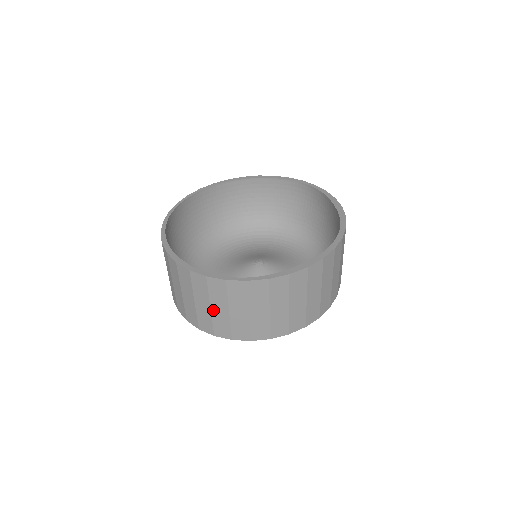
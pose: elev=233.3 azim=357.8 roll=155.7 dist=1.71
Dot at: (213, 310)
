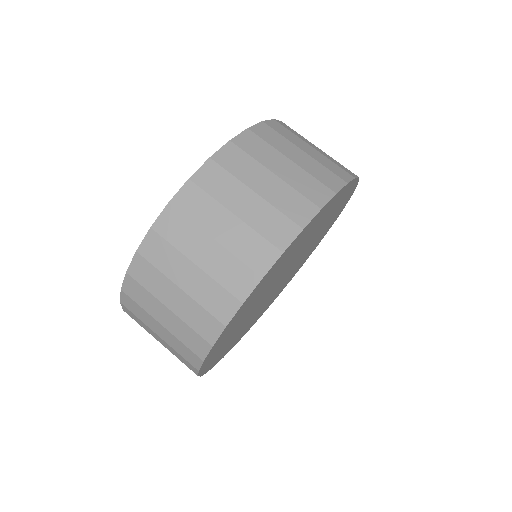
Dot at: (161, 337)
